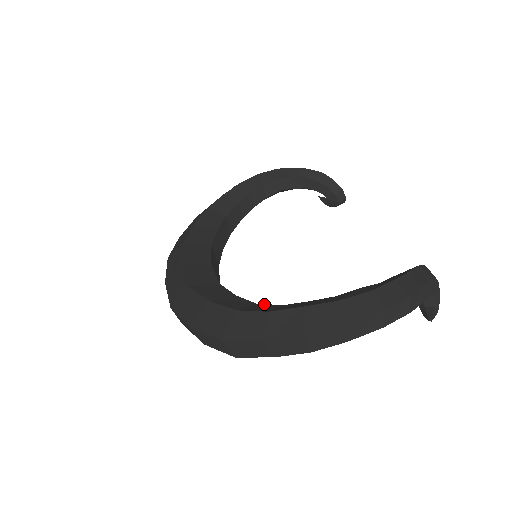
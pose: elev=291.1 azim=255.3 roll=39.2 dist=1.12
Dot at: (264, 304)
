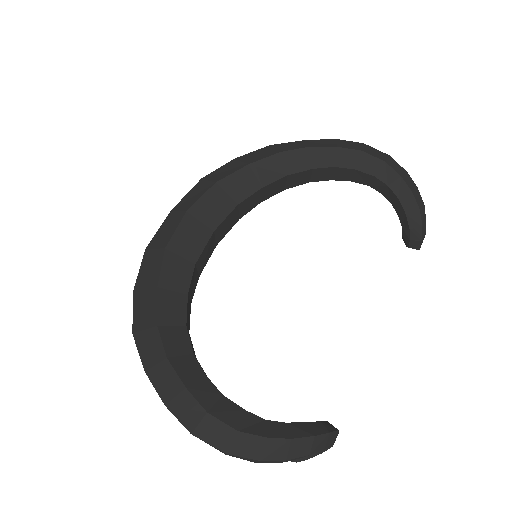
Dot at: (187, 334)
